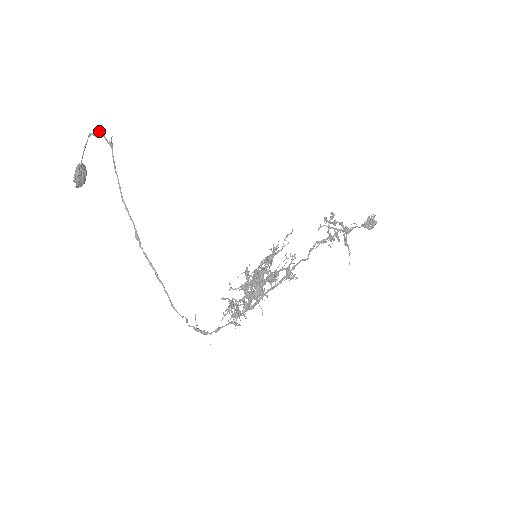
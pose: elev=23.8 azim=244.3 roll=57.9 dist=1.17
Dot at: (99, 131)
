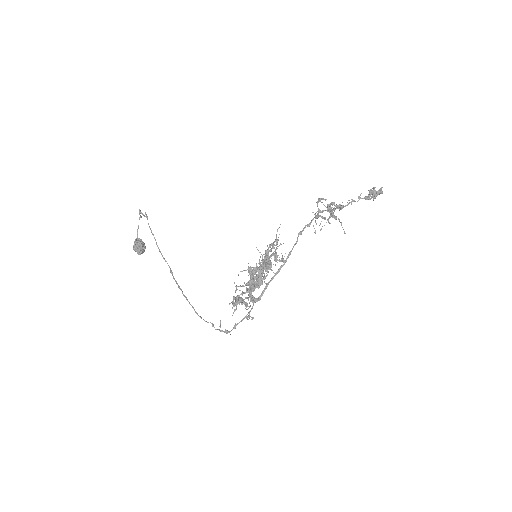
Dot at: (139, 212)
